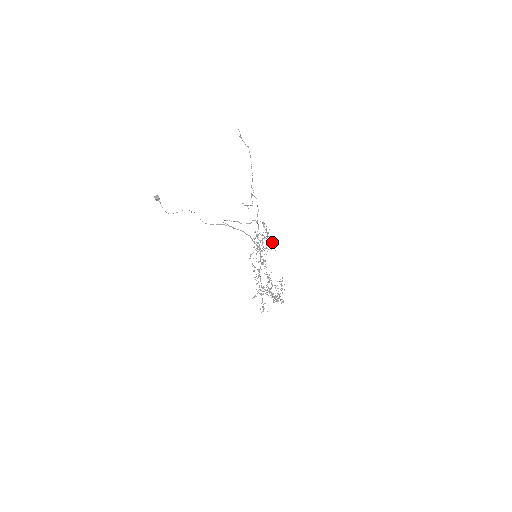
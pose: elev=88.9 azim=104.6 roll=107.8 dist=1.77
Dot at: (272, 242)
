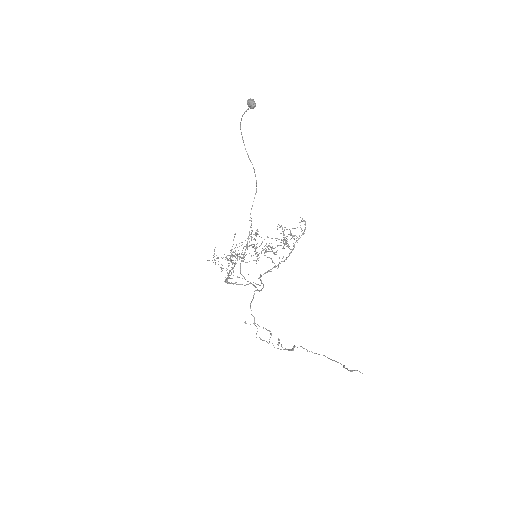
Dot at: occluded
